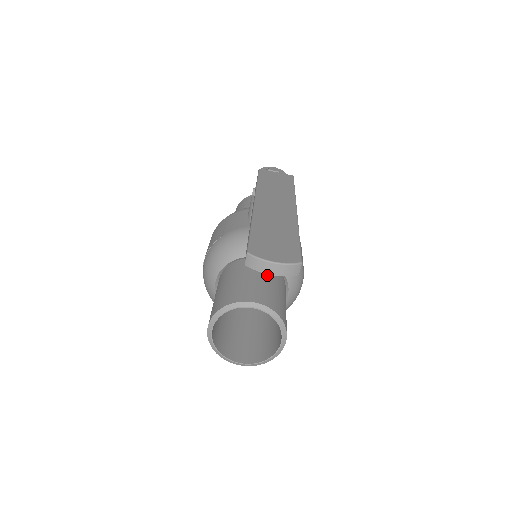
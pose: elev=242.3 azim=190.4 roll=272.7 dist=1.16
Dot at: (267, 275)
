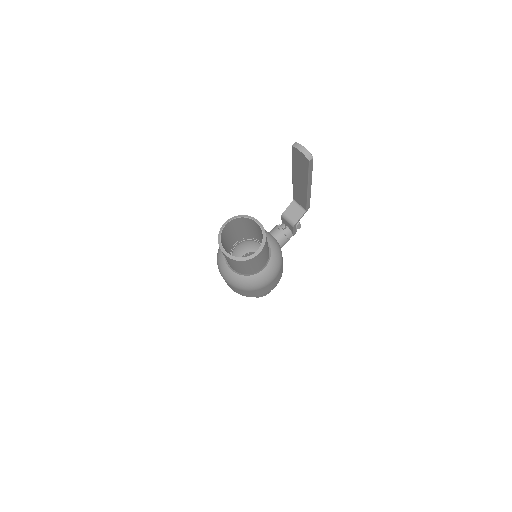
Dot at: occluded
